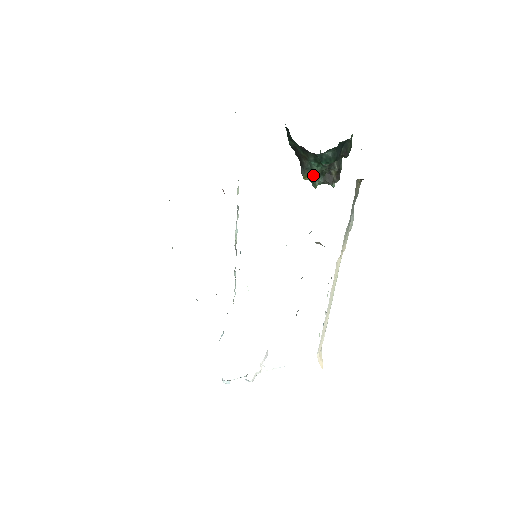
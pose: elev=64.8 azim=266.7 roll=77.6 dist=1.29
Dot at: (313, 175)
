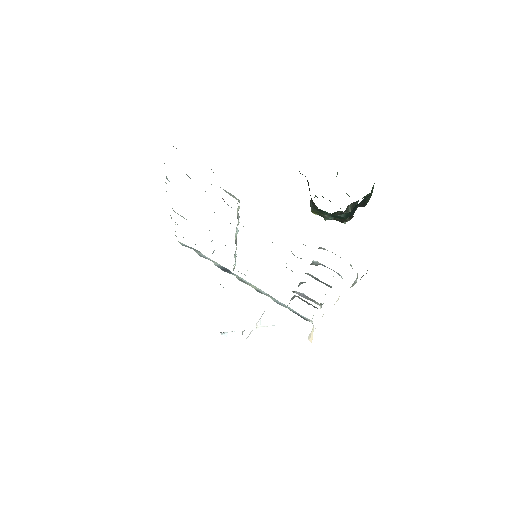
Dot at: (322, 215)
